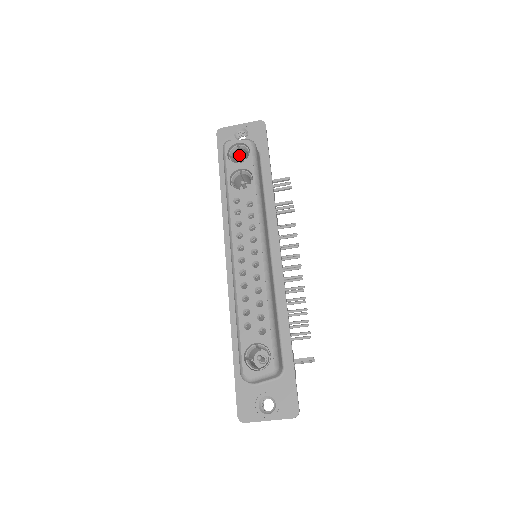
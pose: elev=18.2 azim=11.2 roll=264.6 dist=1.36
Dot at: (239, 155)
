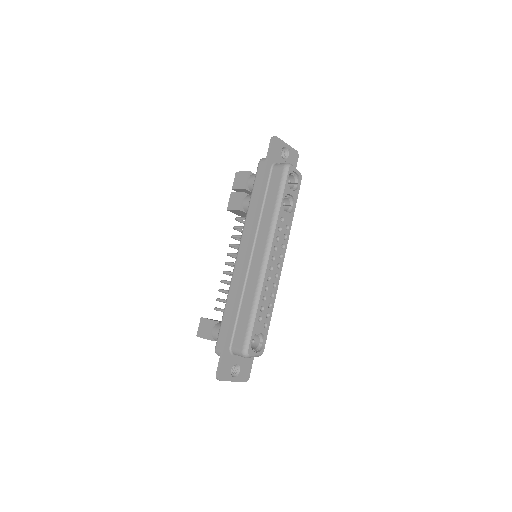
Dot at: occluded
